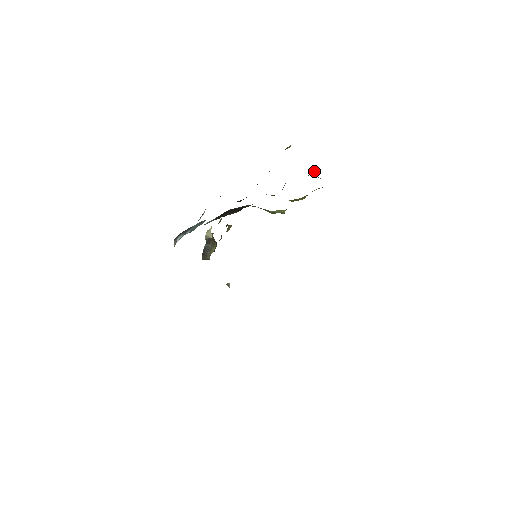
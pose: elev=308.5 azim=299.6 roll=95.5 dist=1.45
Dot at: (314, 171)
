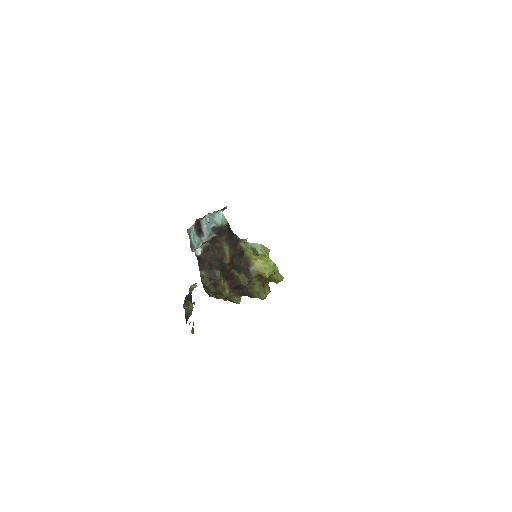
Dot at: (269, 288)
